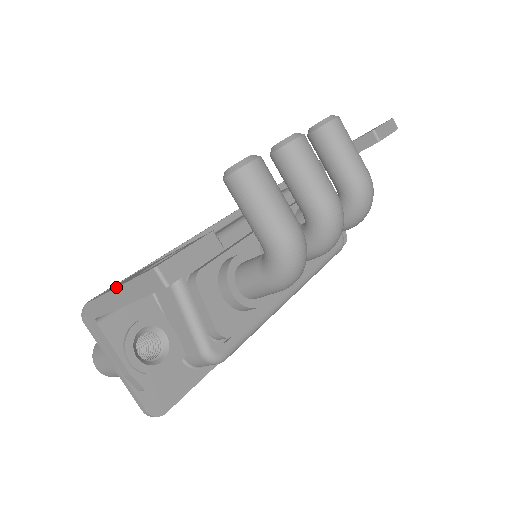
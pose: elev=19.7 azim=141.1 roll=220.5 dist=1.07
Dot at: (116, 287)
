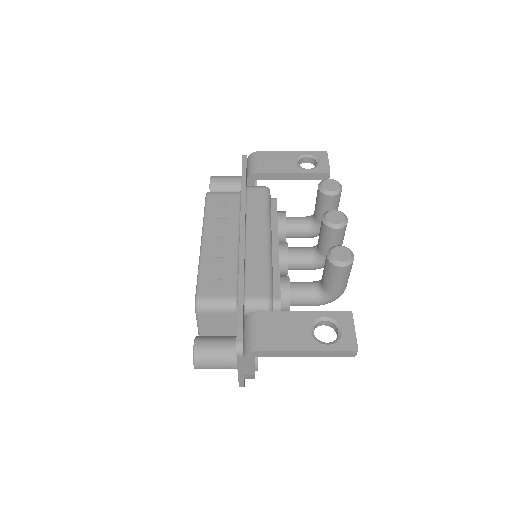
Dot at: (310, 351)
